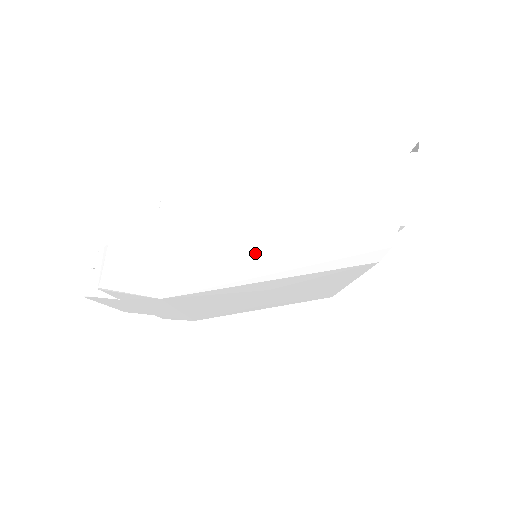
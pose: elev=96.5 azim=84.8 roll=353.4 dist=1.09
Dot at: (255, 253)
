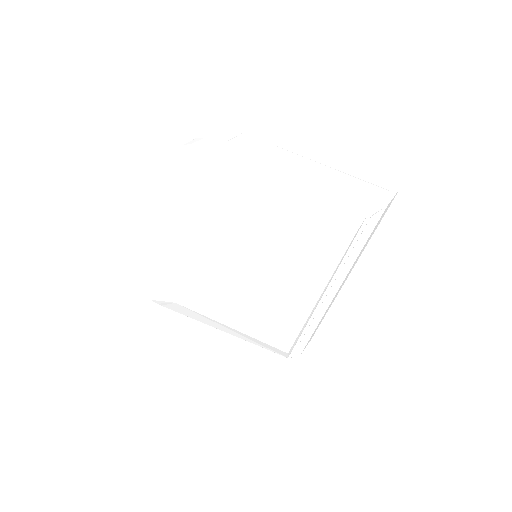
Dot at: (275, 182)
